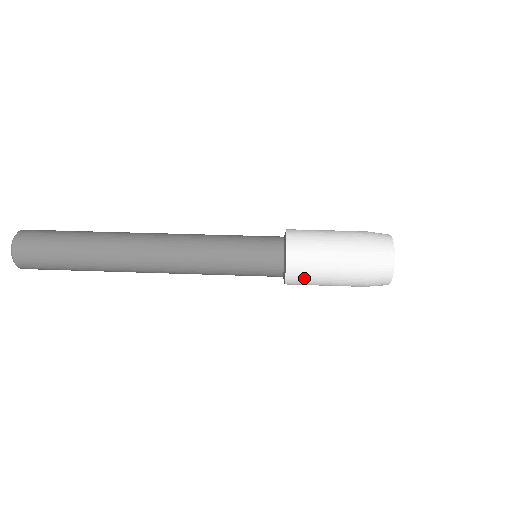
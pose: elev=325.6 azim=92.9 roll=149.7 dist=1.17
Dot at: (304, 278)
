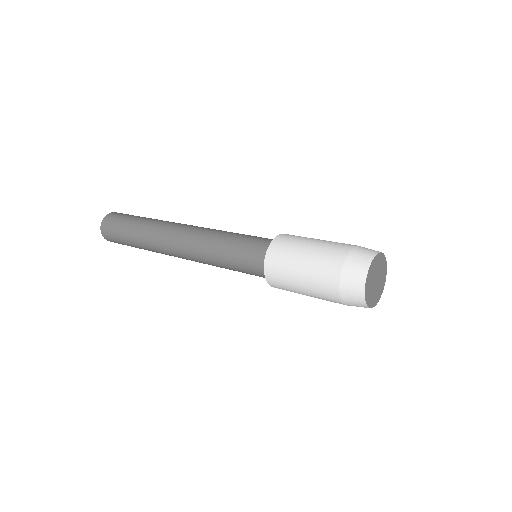
Dot at: (285, 289)
